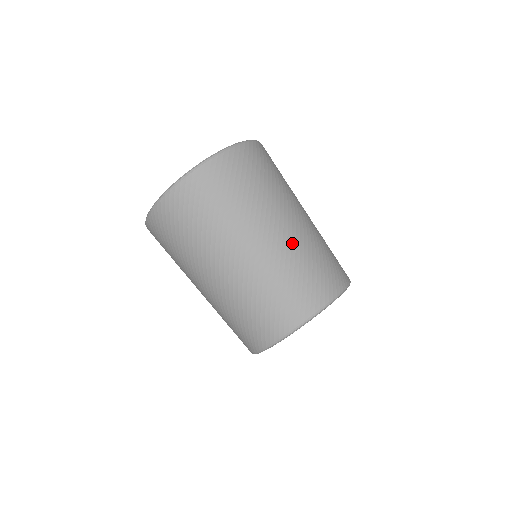
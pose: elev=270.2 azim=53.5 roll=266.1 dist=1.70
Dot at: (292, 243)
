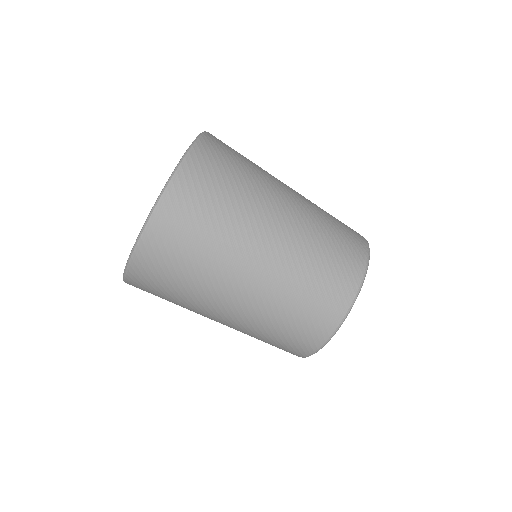
Dot at: (267, 296)
